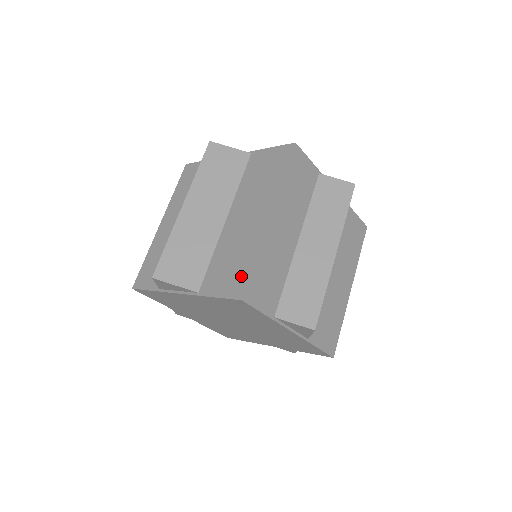
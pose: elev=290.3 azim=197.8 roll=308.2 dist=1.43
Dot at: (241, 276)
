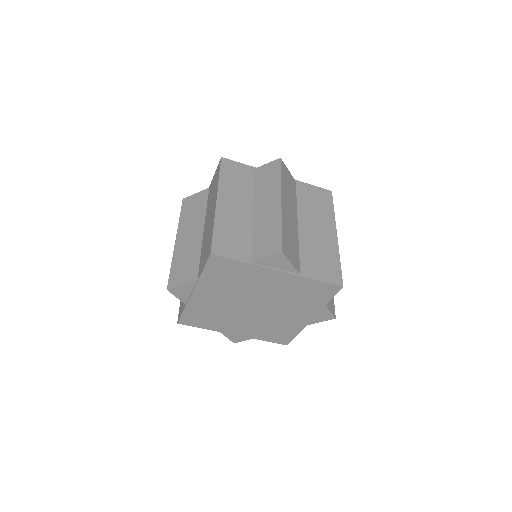
Dot at: (335, 270)
